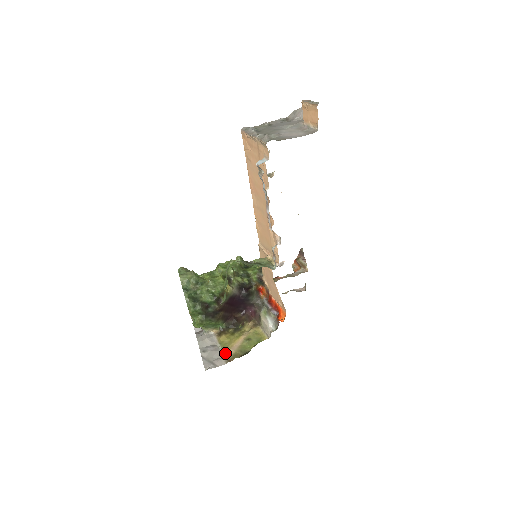
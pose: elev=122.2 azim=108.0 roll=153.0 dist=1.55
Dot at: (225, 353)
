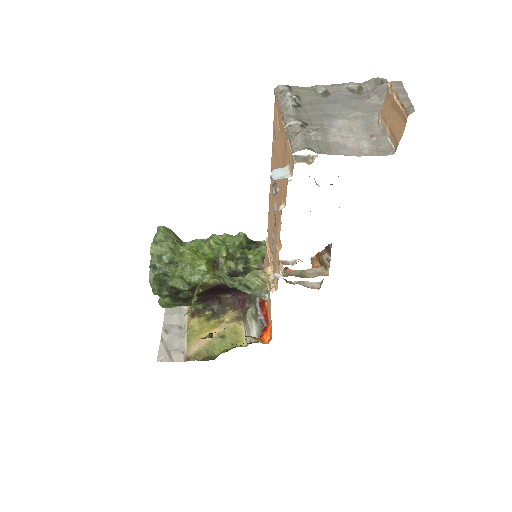
Dot at: (188, 345)
